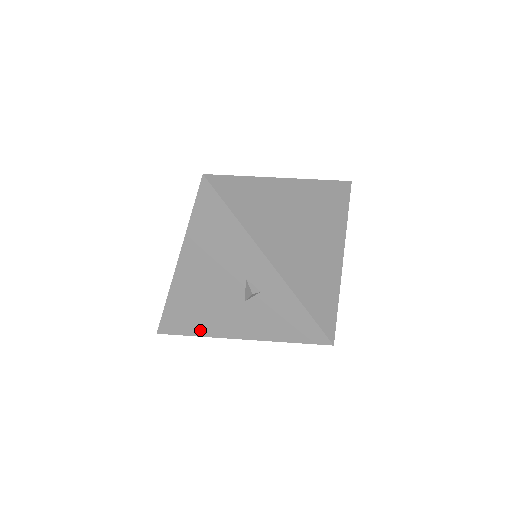
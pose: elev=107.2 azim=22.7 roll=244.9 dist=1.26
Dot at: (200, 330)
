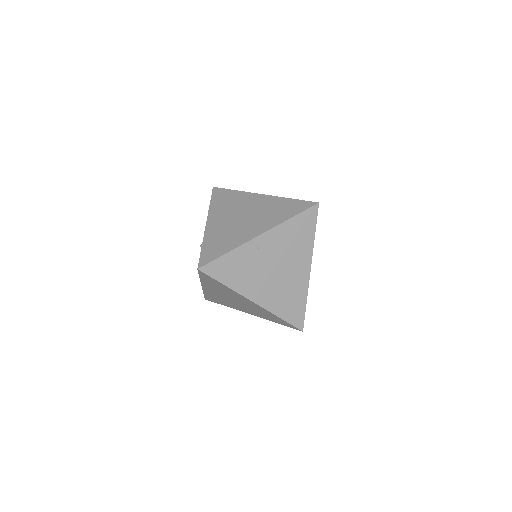
Dot at: occluded
